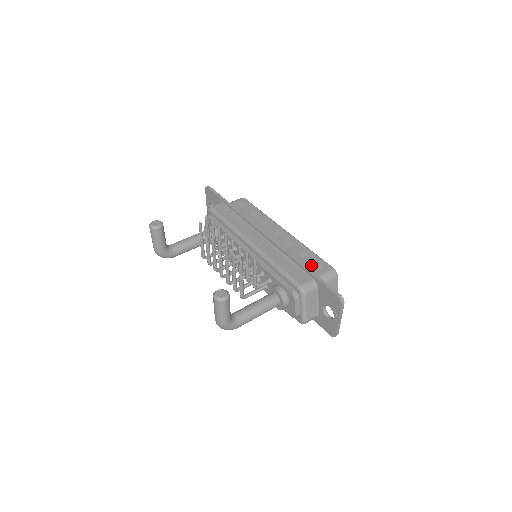
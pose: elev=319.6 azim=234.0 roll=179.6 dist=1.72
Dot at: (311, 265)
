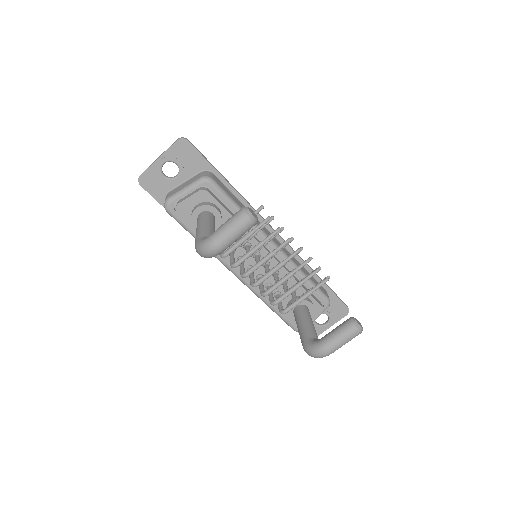
Dot at: occluded
